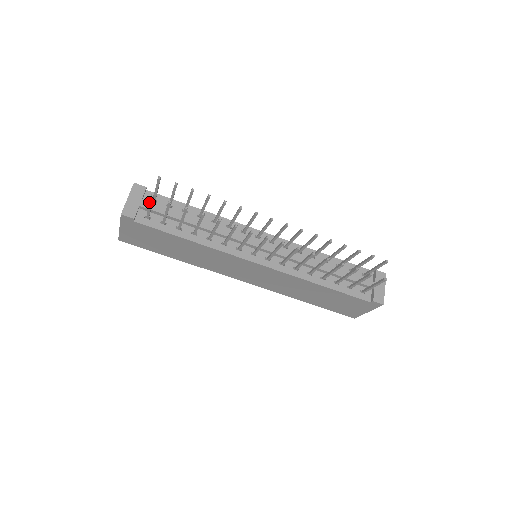
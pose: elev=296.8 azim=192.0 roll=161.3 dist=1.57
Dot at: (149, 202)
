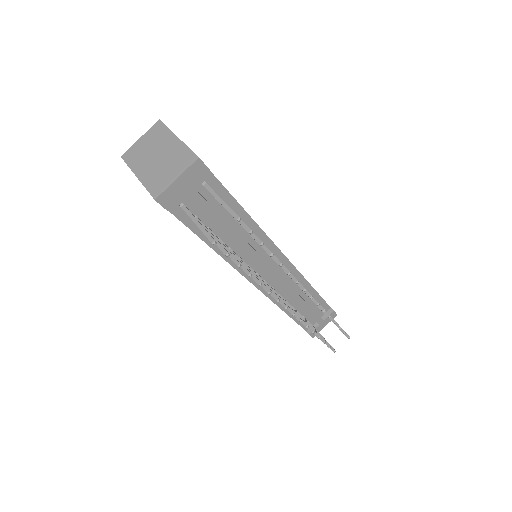
Dot at: (203, 233)
